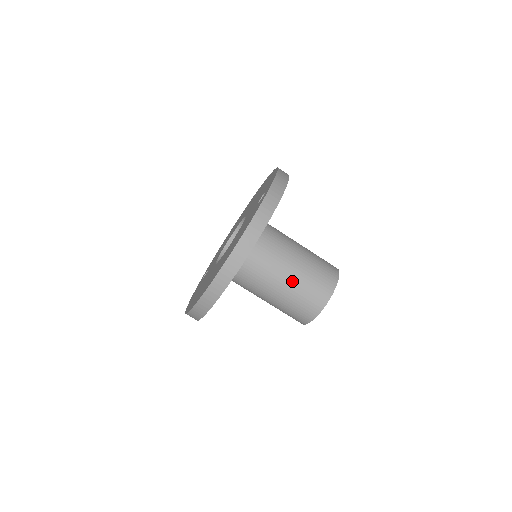
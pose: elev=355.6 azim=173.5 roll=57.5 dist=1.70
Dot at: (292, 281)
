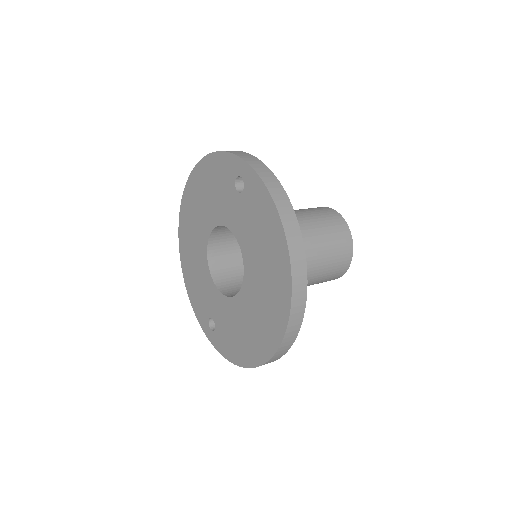
Dot at: (316, 243)
